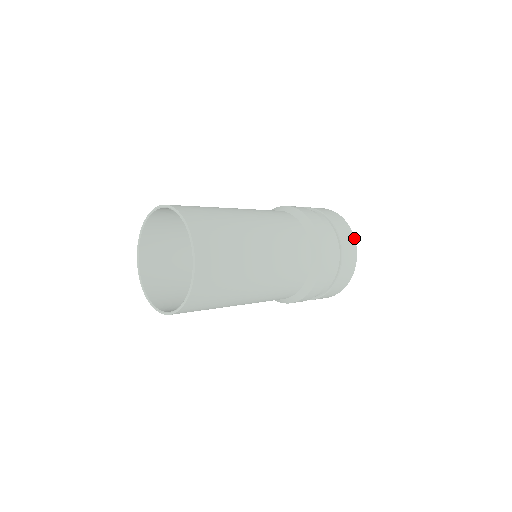
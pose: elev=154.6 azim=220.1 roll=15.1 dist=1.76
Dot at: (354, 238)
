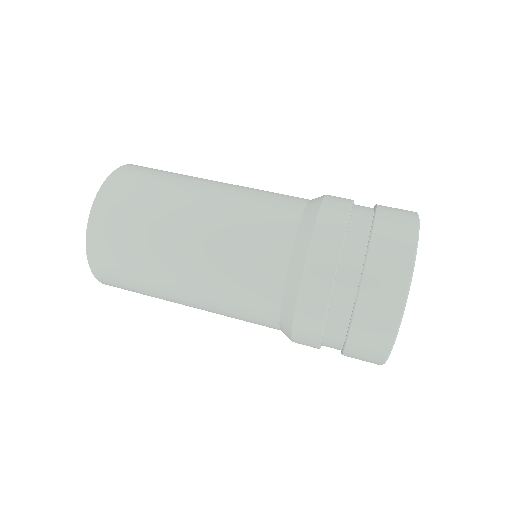
Dot at: (416, 238)
